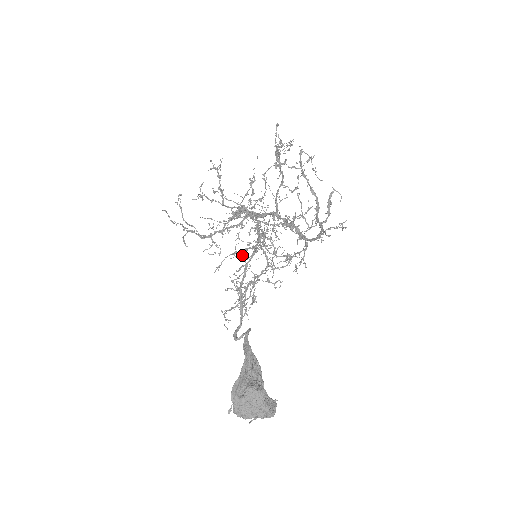
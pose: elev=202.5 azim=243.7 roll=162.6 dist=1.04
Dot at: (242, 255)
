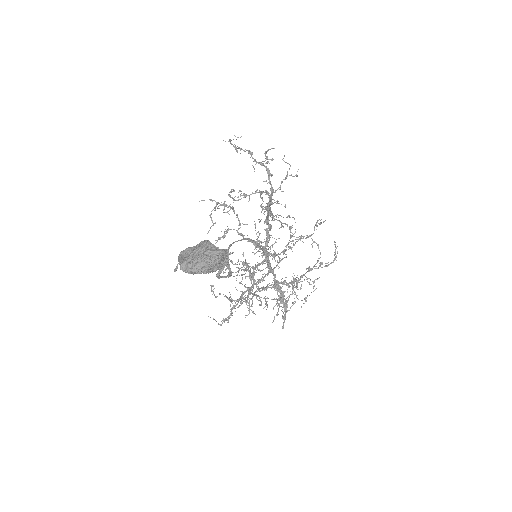
Dot at: occluded
